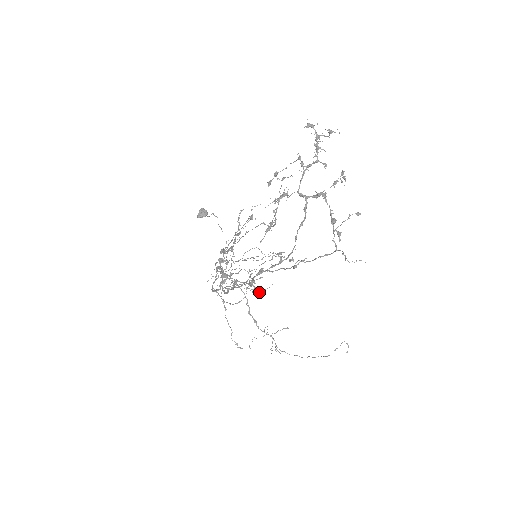
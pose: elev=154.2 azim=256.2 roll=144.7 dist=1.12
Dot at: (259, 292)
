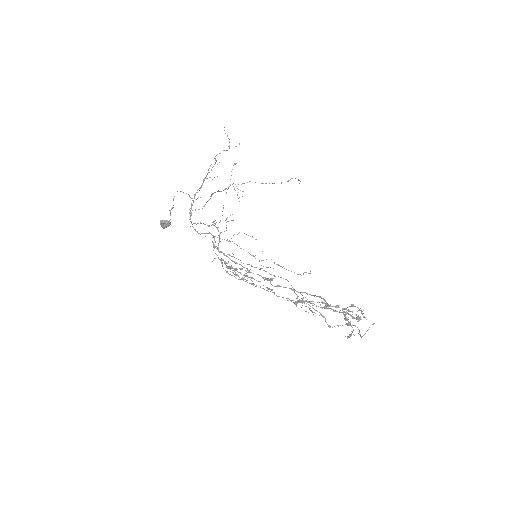
Dot at: occluded
